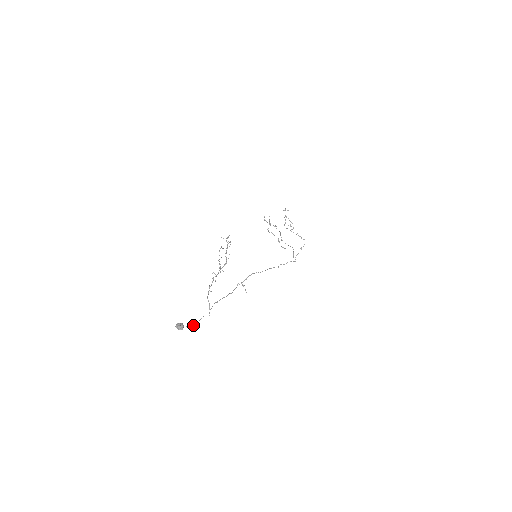
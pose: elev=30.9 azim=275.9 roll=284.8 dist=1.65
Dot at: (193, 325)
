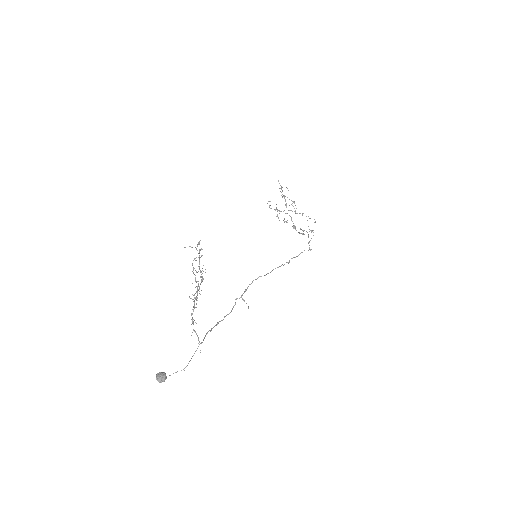
Dot at: (181, 370)
